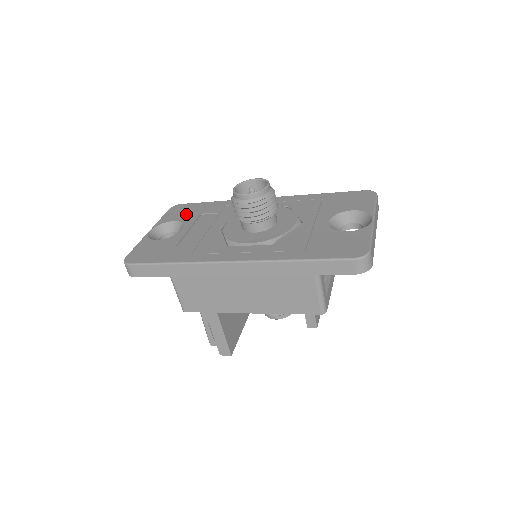
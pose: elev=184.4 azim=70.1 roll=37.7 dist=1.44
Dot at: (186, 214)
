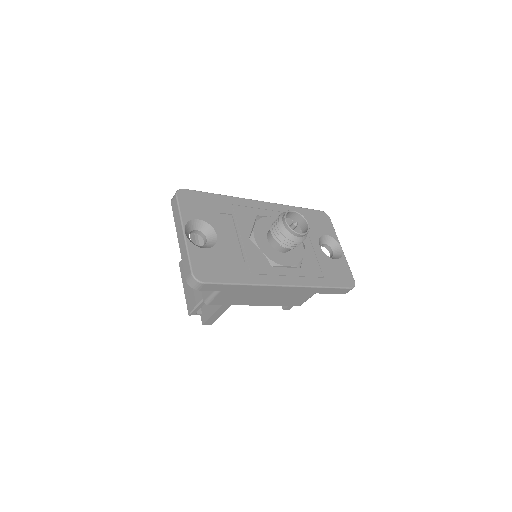
Dot at: (204, 210)
